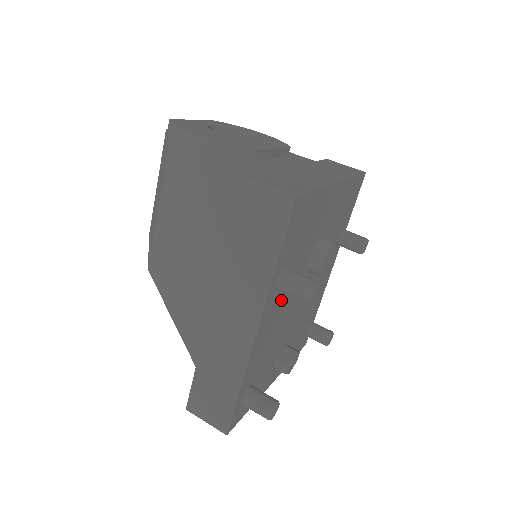
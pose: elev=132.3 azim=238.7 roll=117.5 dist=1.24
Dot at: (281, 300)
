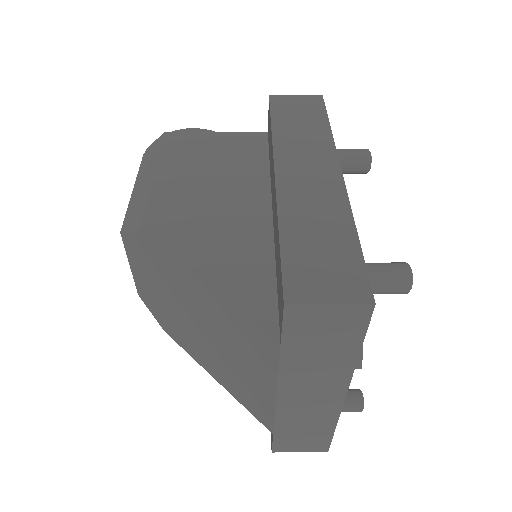
Dot at: occluded
